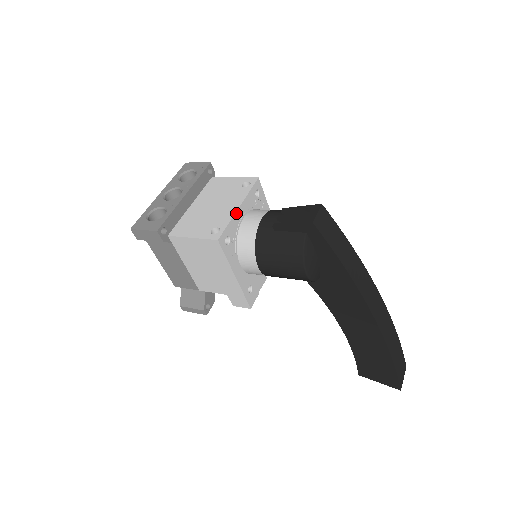
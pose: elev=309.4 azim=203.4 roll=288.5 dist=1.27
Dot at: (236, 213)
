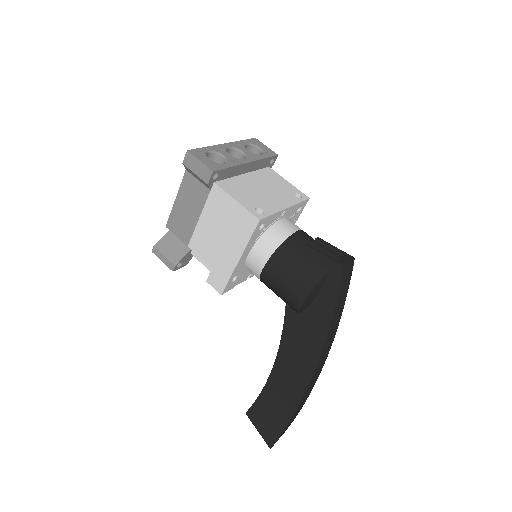
Dot at: (282, 211)
